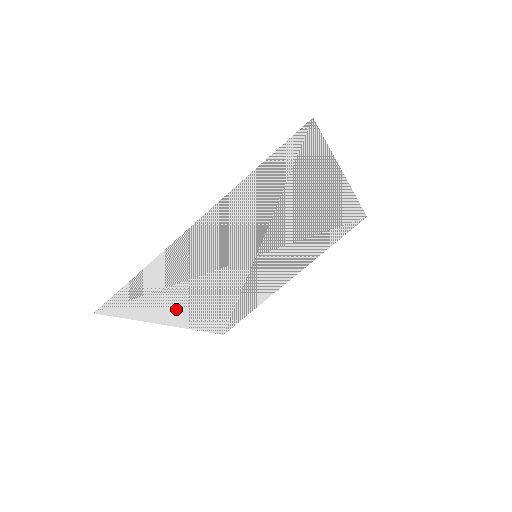
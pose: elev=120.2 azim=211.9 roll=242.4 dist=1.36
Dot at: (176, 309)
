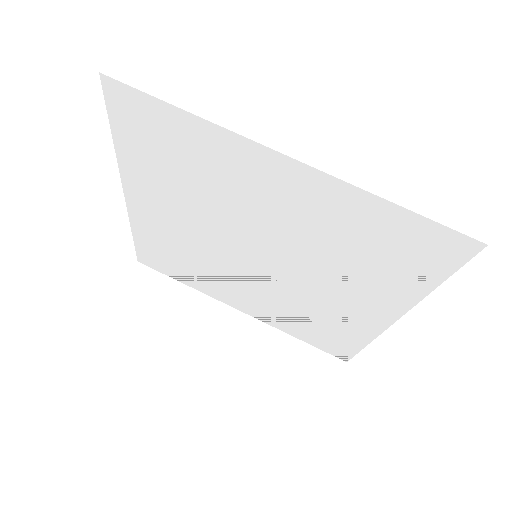
Dot at: (220, 290)
